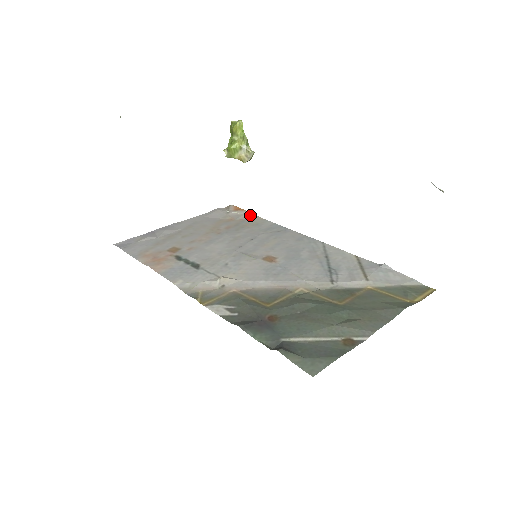
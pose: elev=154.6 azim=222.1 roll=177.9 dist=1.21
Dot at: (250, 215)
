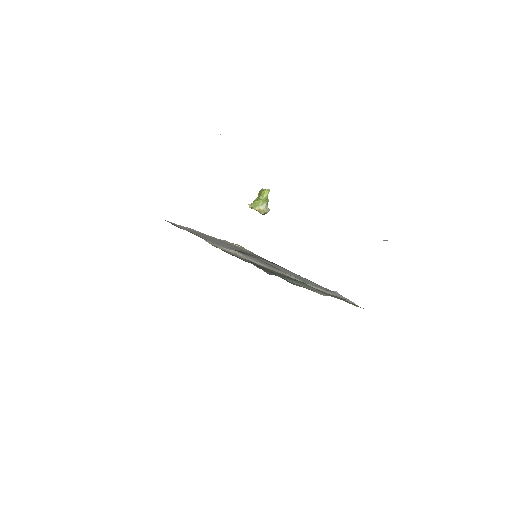
Dot at: (249, 251)
